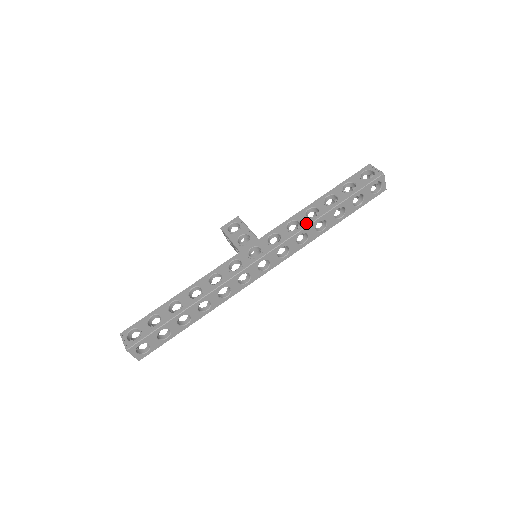
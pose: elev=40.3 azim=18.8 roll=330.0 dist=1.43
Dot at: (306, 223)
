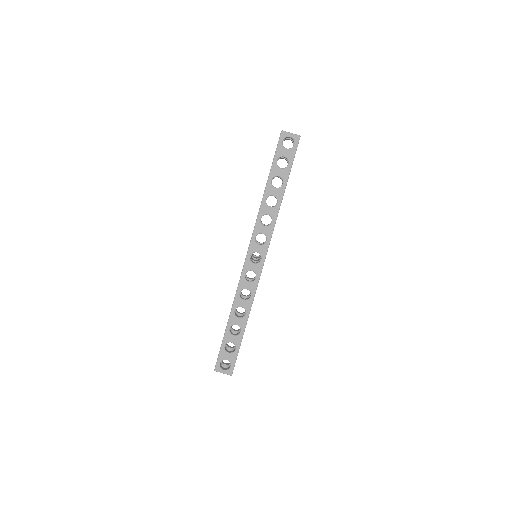
Dot at: (259, 209)
